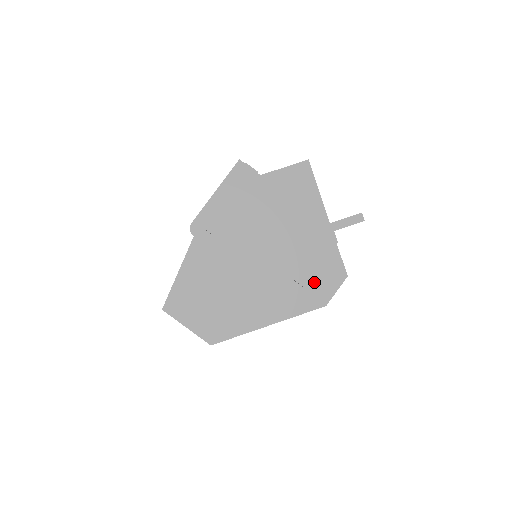
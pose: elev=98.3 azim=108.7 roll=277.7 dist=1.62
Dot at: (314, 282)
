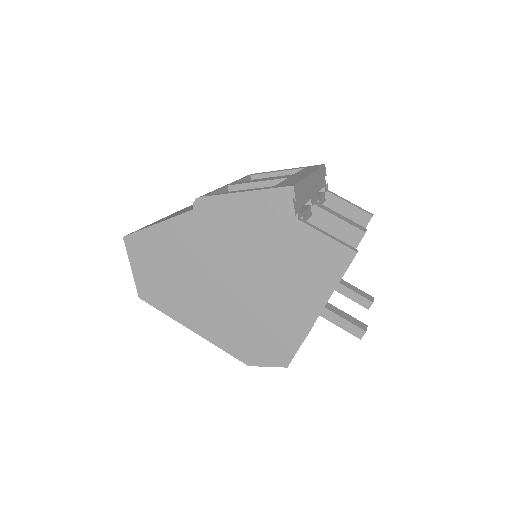
Dot at: (256, 343)
